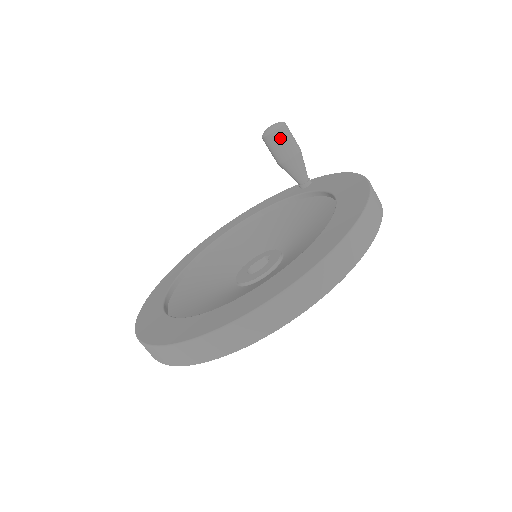
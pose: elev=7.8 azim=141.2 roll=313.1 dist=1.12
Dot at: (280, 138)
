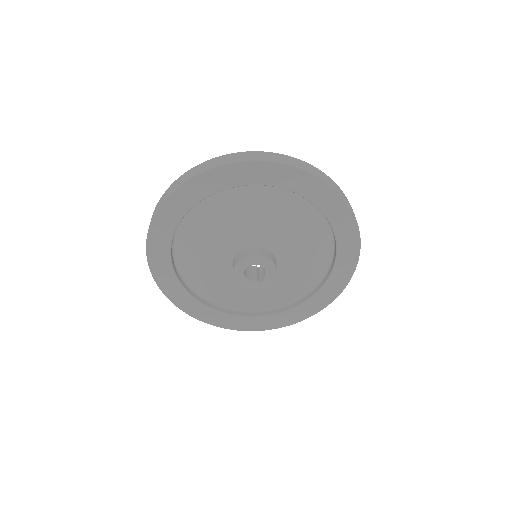
Dot at: occluded
